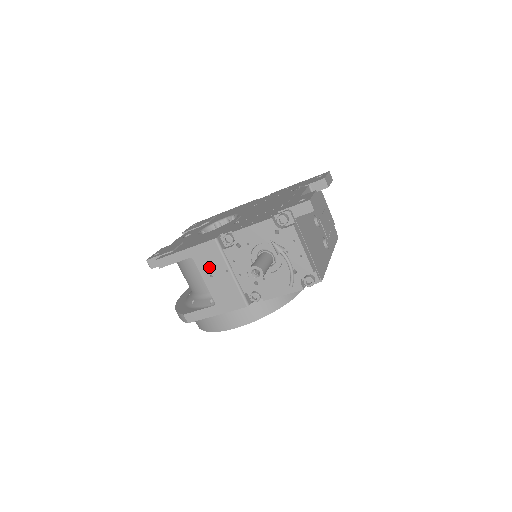
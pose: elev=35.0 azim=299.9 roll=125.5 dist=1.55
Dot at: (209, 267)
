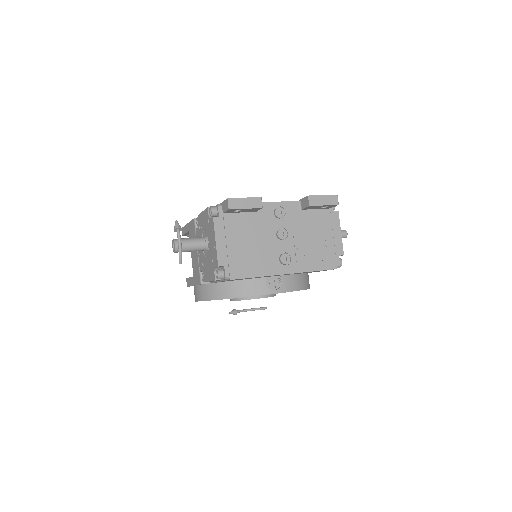
Dot at: occluded
